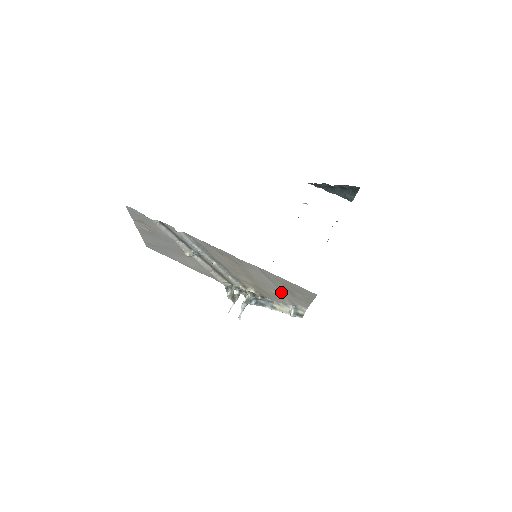
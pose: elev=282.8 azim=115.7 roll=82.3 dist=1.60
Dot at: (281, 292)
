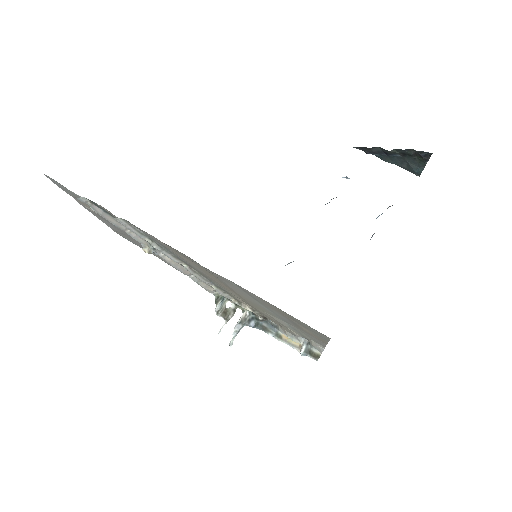
Dot at: (282, 319)
